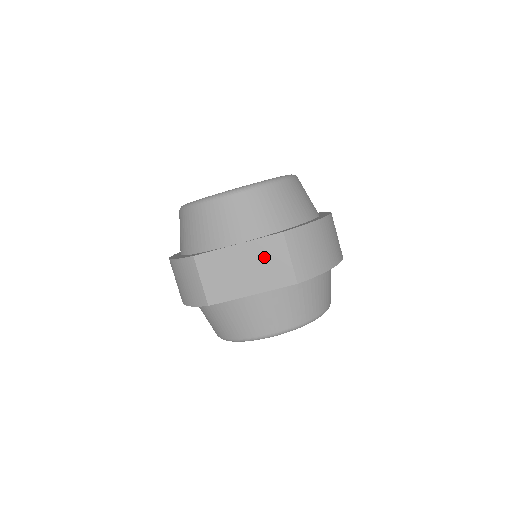
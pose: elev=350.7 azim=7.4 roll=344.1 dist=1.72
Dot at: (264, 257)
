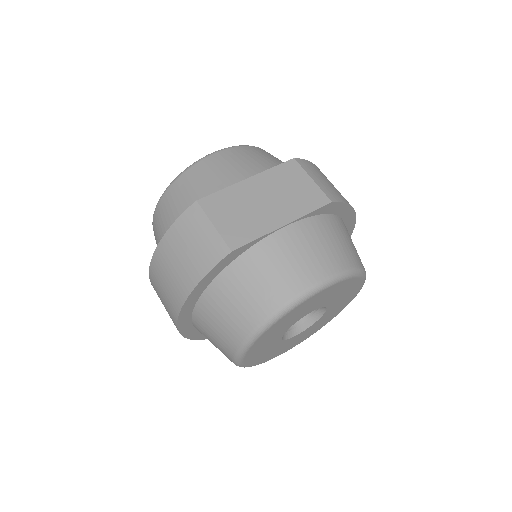
Dot at: (283, 184)
